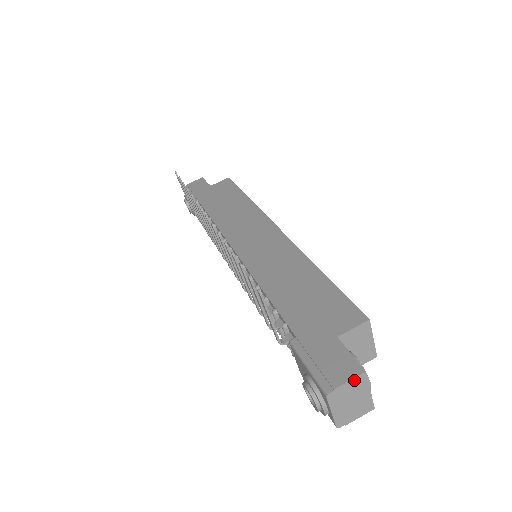
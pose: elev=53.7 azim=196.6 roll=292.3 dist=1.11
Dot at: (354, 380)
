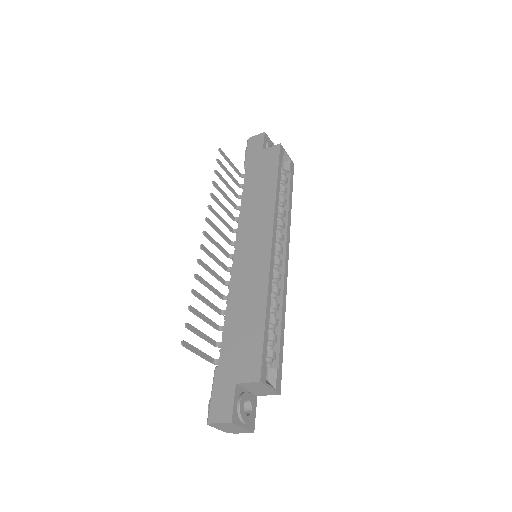
Dot at: (224, 423)
